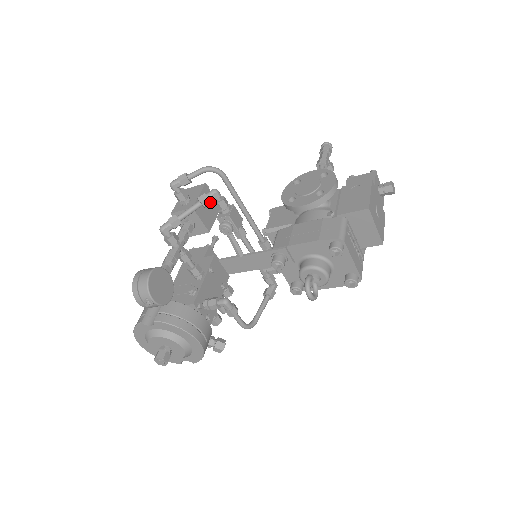
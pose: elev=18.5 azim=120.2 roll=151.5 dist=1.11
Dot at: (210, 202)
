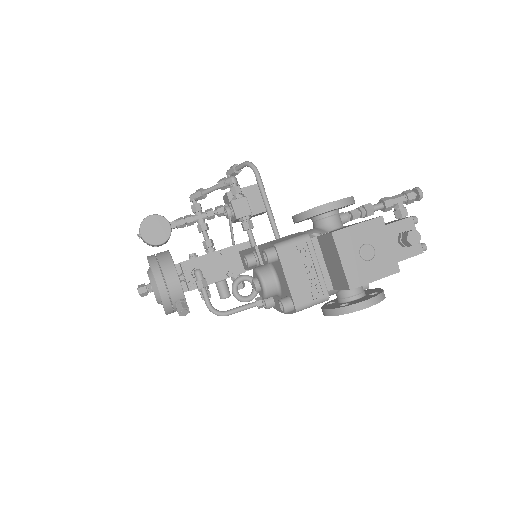
Dot at: (224, 185)
